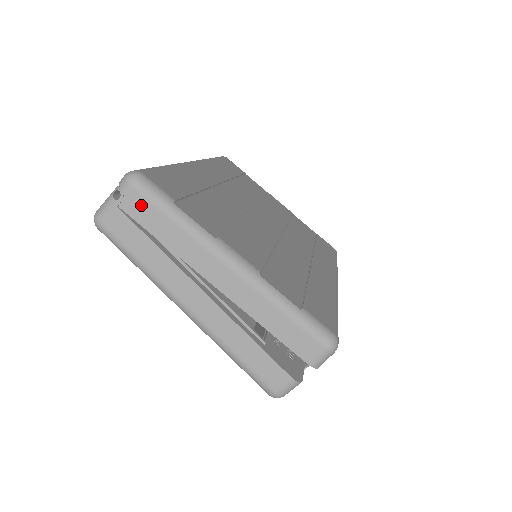
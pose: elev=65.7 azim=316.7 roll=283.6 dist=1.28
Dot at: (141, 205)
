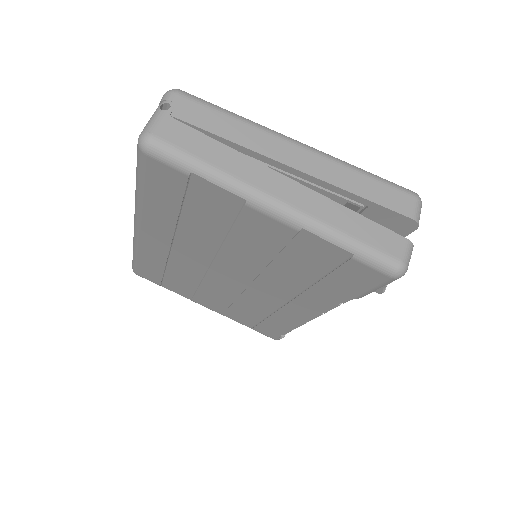
Dot at: (195, 110)
